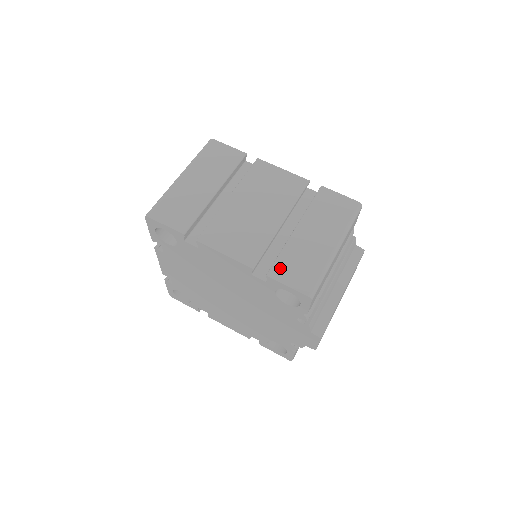
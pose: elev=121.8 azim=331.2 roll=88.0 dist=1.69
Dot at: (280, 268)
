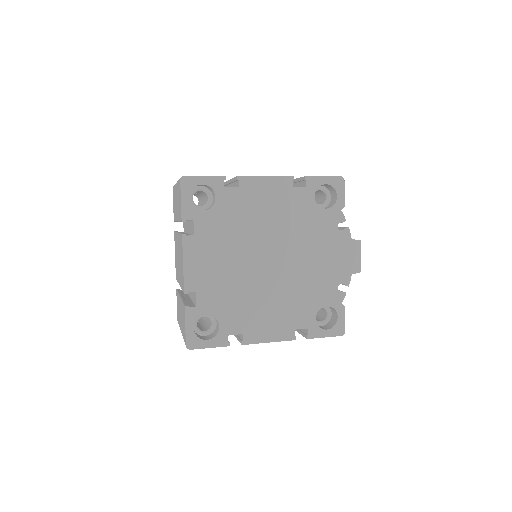
Dot at: occluded
